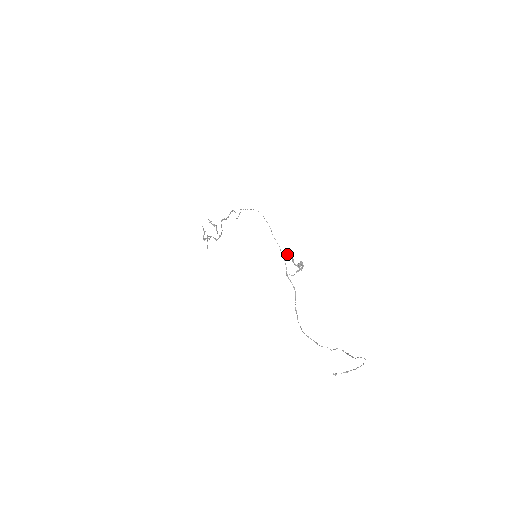
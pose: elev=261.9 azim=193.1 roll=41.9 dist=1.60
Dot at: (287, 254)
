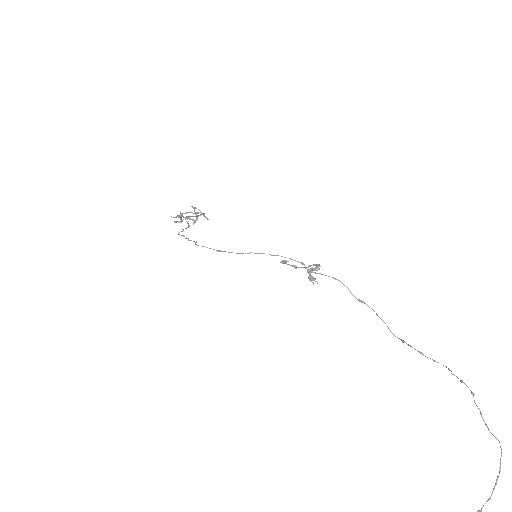
Dot at: (283, 261)
